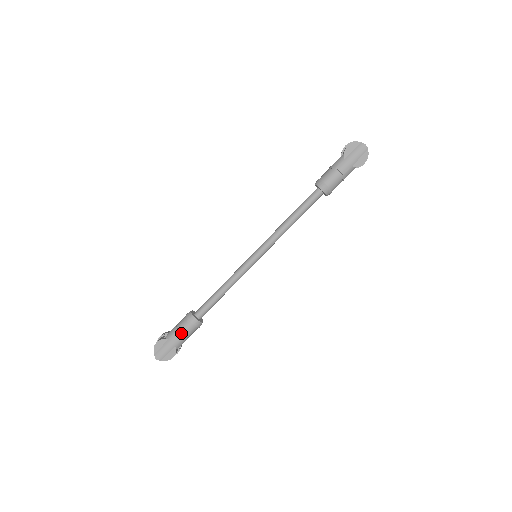
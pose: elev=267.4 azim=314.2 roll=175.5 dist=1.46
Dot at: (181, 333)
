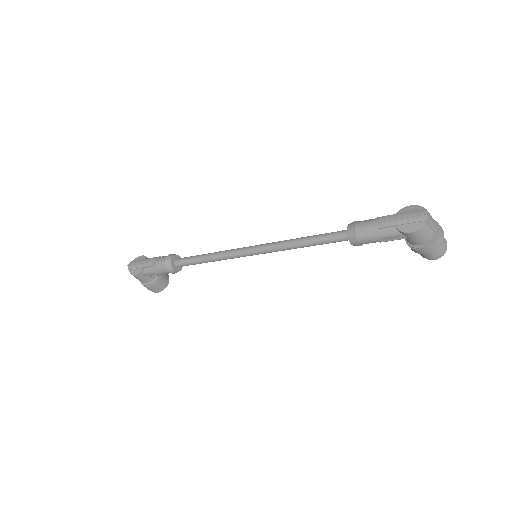
Dot at: (155, 261)
